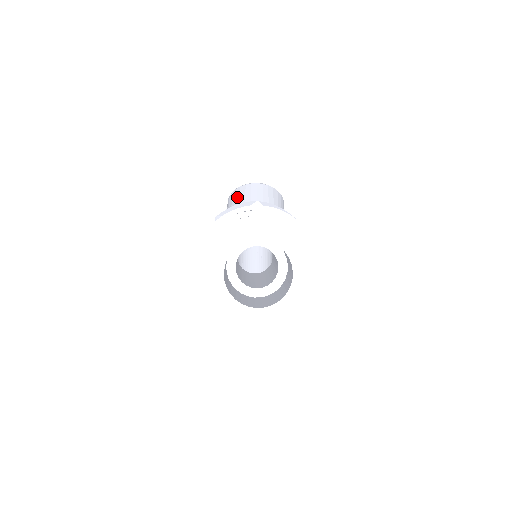
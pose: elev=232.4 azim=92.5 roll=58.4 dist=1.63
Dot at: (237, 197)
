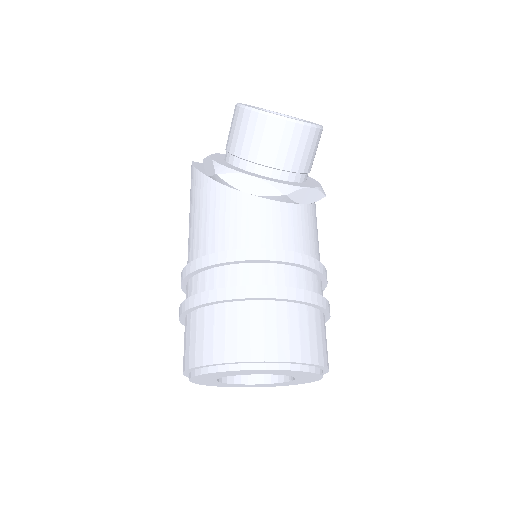
Dot at: (256, 137)
